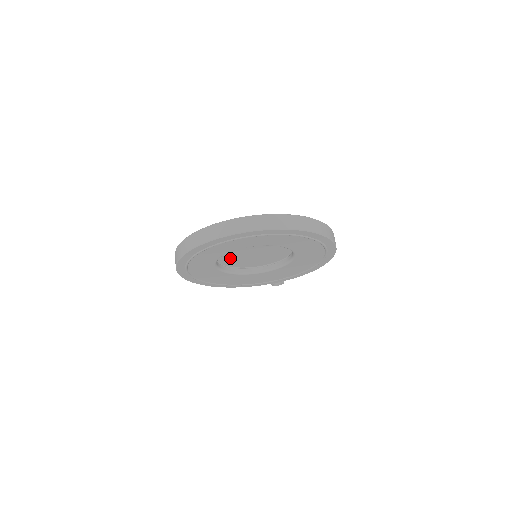
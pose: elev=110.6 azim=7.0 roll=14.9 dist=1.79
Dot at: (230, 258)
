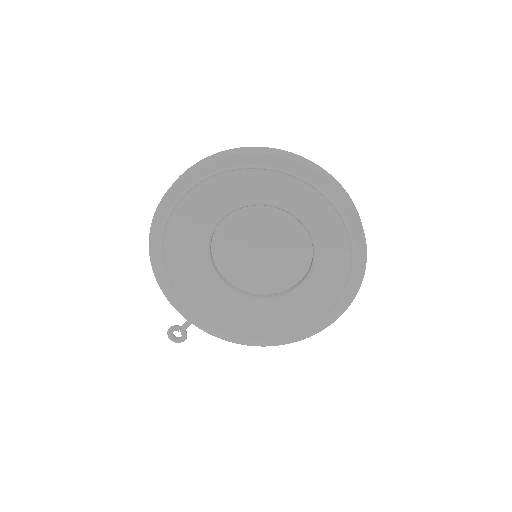
Dot at: (238, 227)
